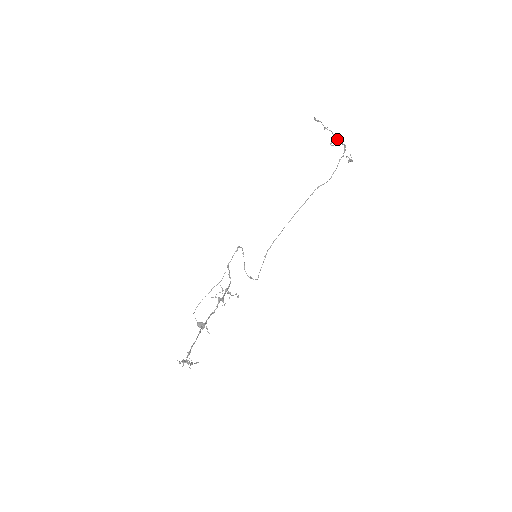
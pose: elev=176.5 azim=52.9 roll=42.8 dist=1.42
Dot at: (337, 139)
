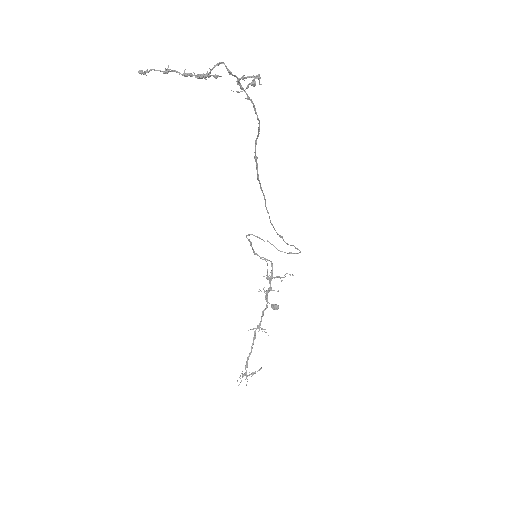
Dot at: (195, 75)
